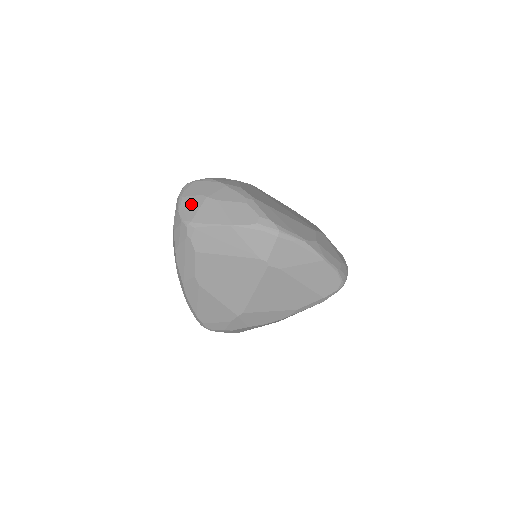
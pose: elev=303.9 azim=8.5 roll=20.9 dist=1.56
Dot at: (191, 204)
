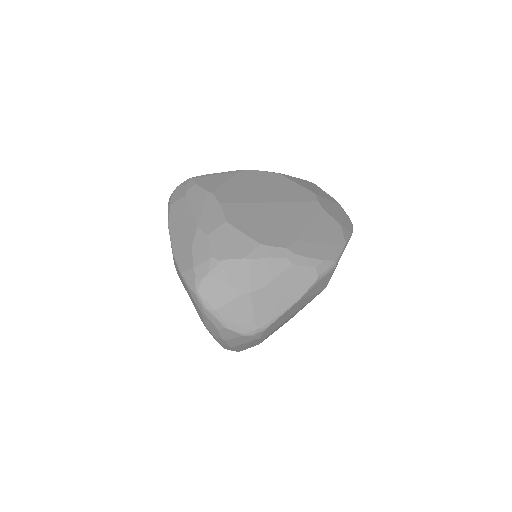
Dot at: (238, 312)
